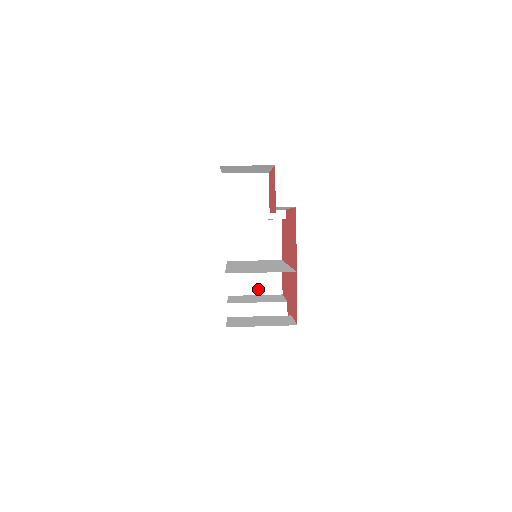
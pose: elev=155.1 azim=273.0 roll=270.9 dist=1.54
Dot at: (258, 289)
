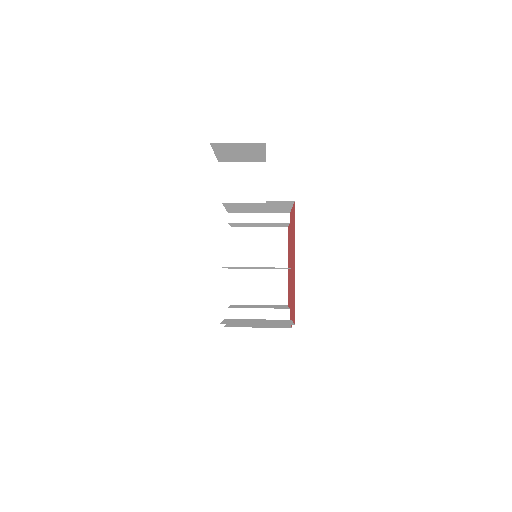
Dot at: (262, 299)
